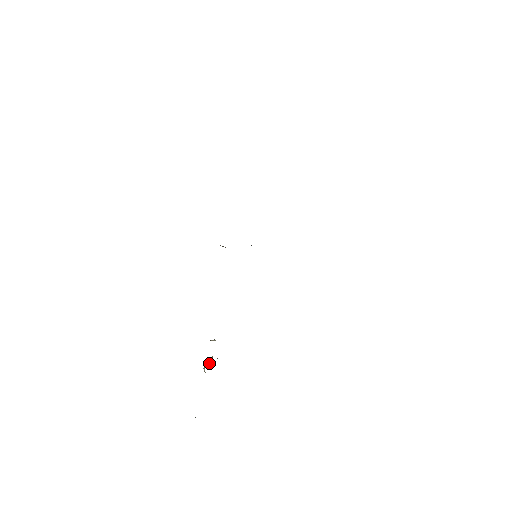
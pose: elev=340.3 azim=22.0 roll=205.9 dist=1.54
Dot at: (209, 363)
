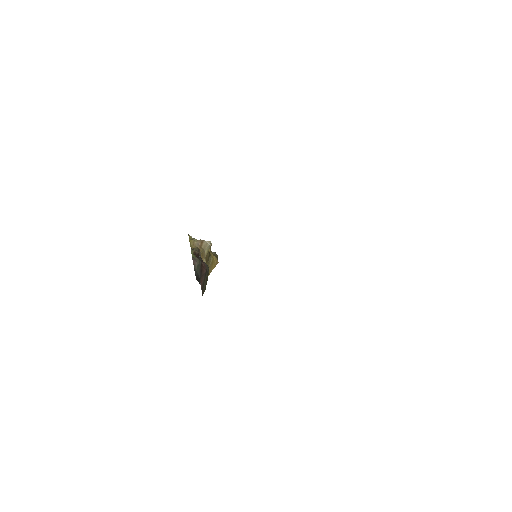
Dot at: occluded
